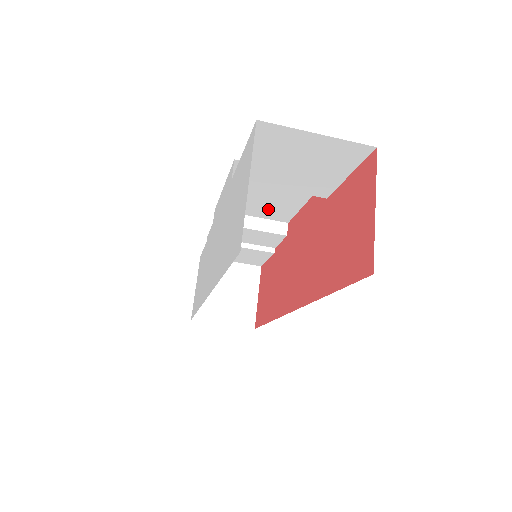
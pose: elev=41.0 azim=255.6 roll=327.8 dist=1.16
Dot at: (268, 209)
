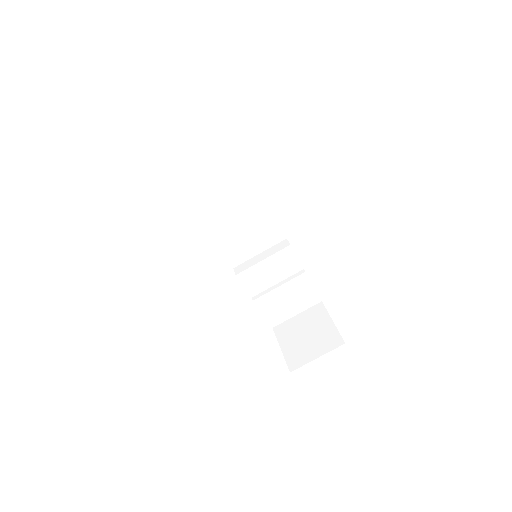
Dot at: (258, 236)
